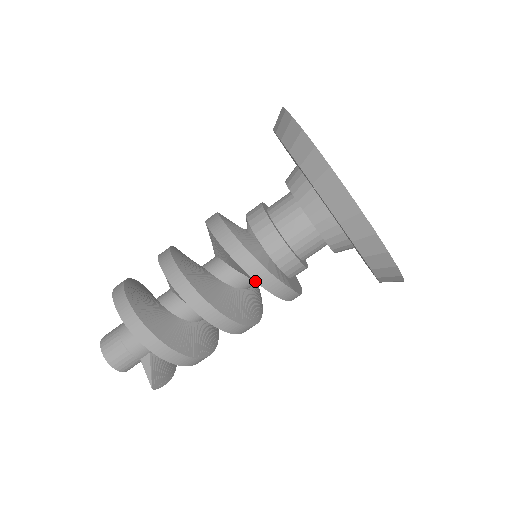
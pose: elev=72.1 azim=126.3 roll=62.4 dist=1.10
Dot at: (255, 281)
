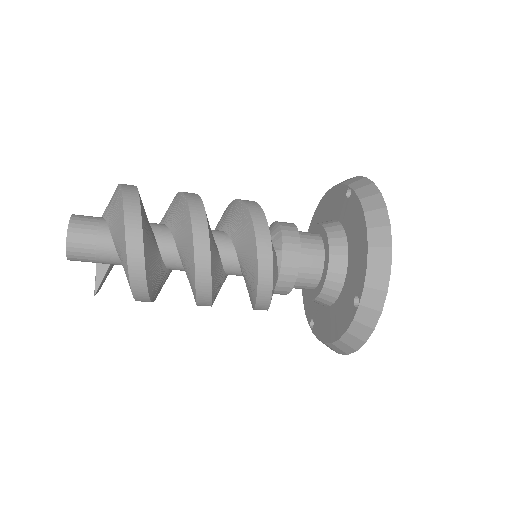
Dot at: (256, 303)
